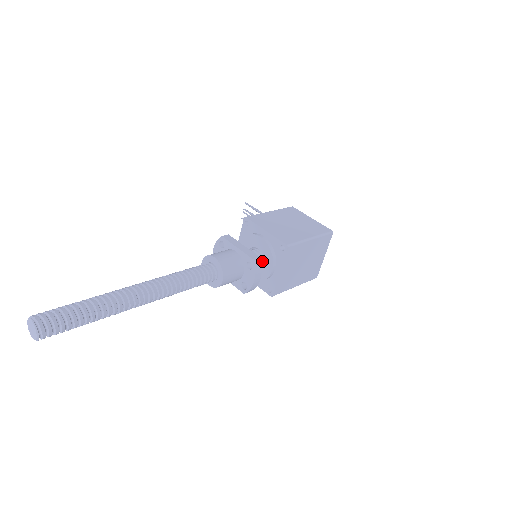
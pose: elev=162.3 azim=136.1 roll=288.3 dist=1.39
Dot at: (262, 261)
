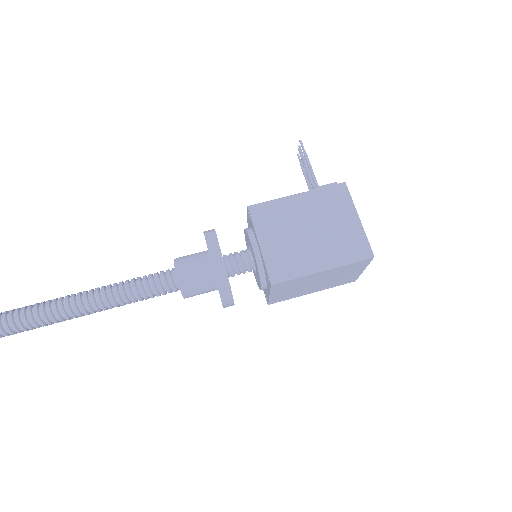
Dot at: occluded
